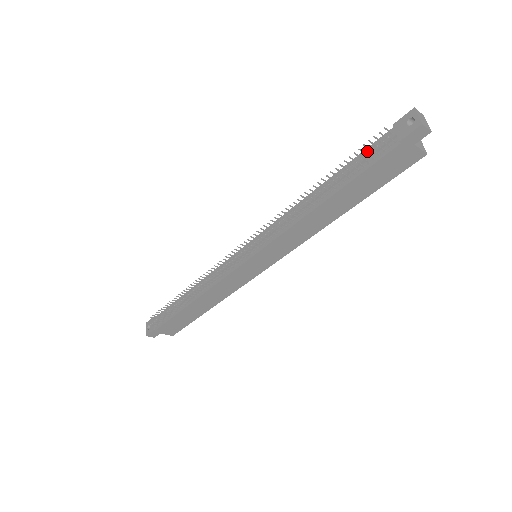
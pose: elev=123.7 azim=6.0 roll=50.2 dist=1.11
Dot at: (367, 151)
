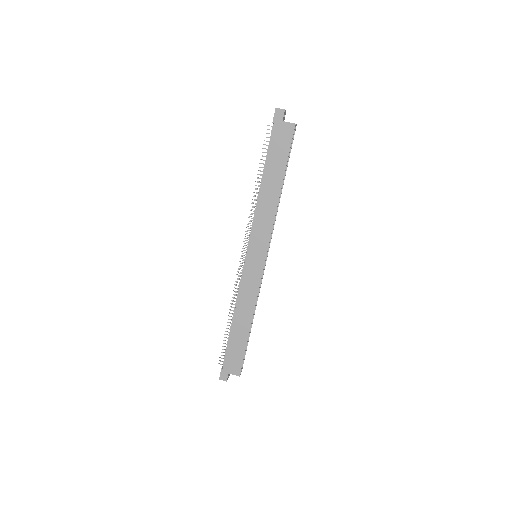
Dot at: occluded
